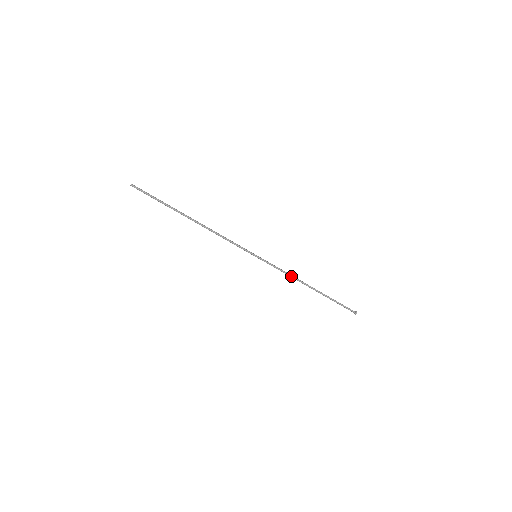
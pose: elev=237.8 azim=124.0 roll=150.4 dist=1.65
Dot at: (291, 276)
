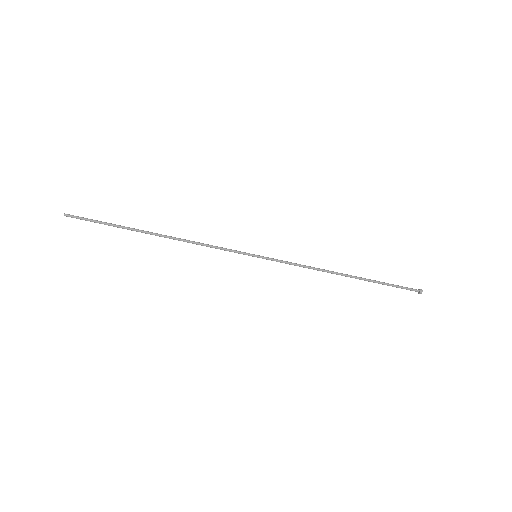
Dot at: (312, 268)
